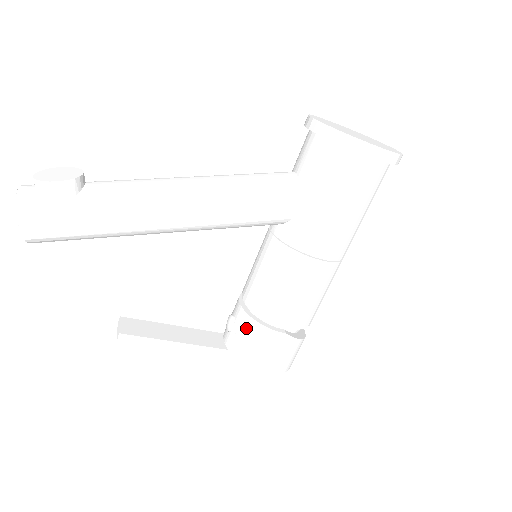
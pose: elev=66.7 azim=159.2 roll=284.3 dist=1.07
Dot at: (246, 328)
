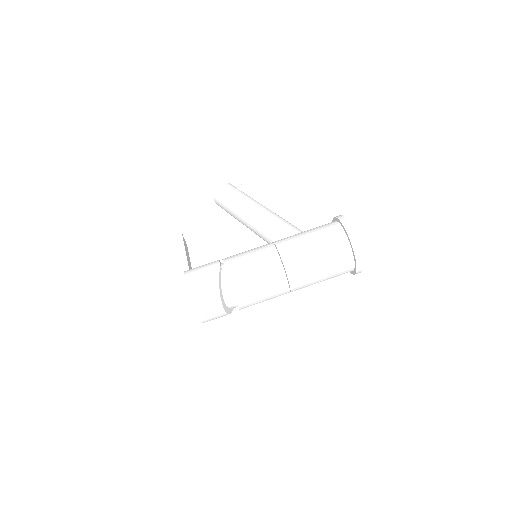
Dot at: occluded
